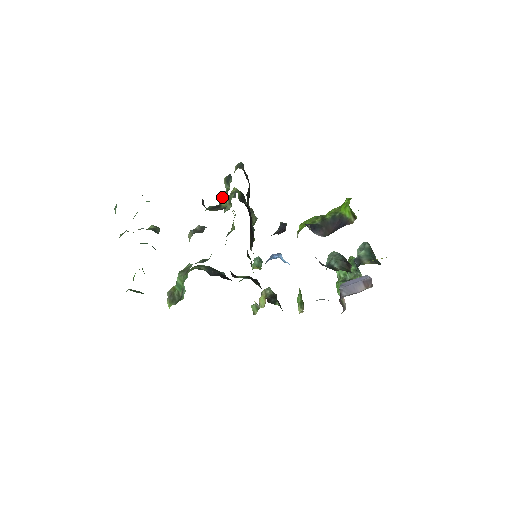
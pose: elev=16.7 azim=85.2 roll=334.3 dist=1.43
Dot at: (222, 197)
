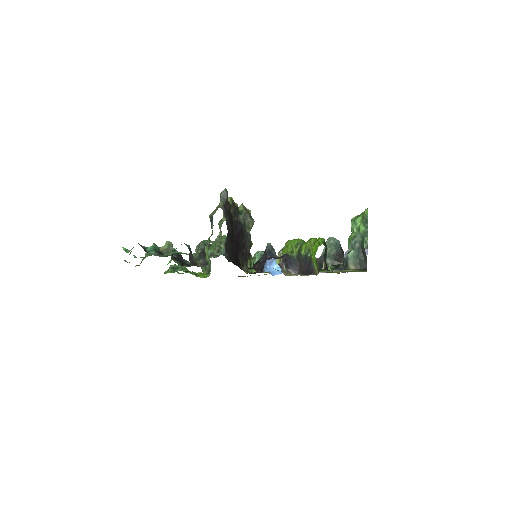
Dot at: (206, 247)
